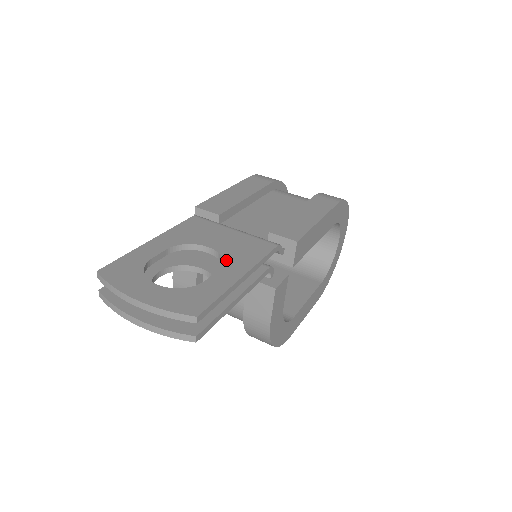
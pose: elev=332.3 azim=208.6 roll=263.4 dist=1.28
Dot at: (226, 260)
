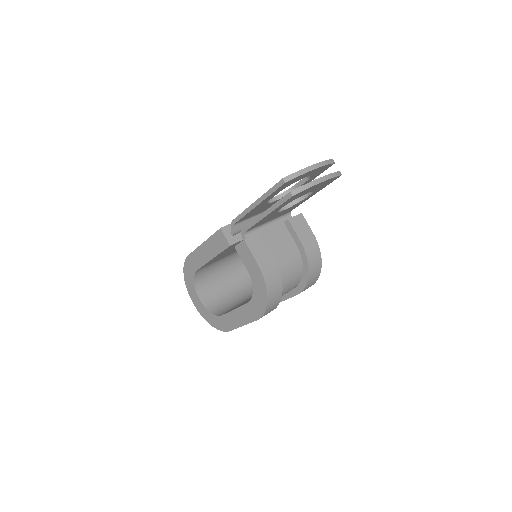
Dot at: (287, 190)
